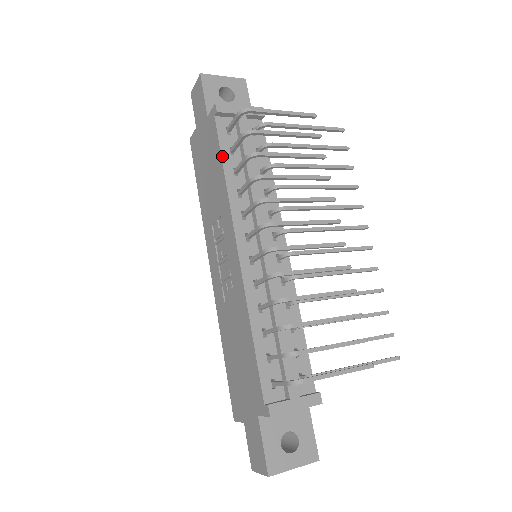
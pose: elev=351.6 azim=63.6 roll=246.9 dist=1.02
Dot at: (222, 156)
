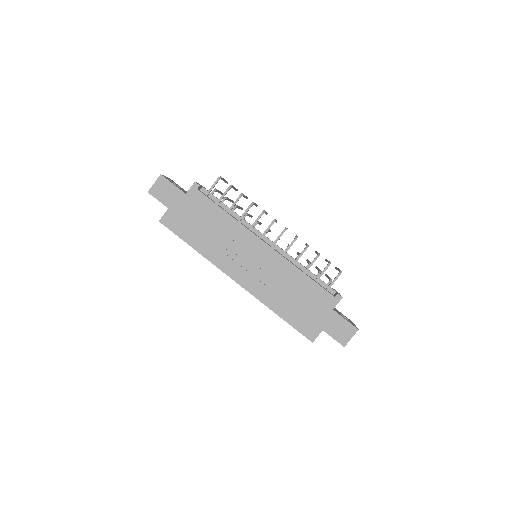
Dot at: (219, 206)
